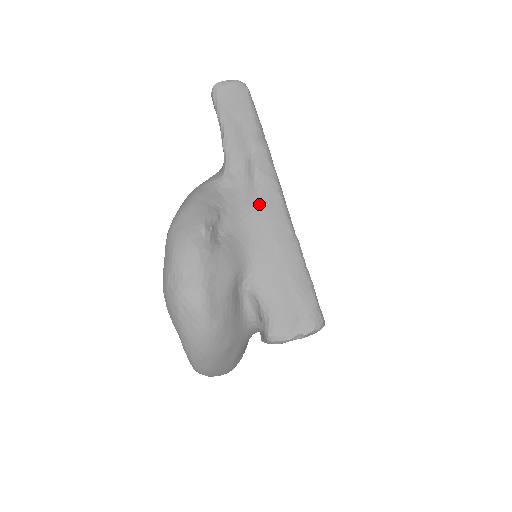
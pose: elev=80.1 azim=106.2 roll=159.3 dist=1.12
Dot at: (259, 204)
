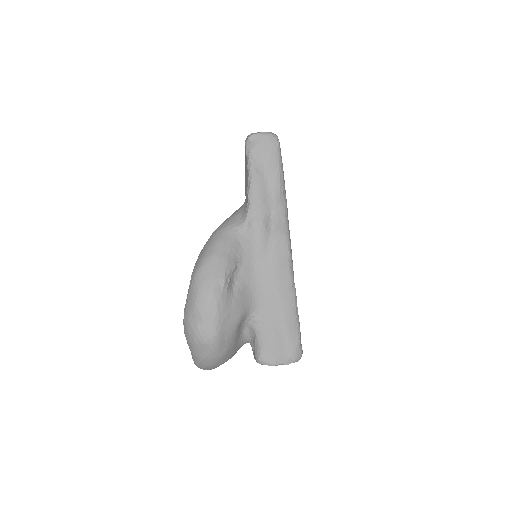
Dot at: (270, 257)
